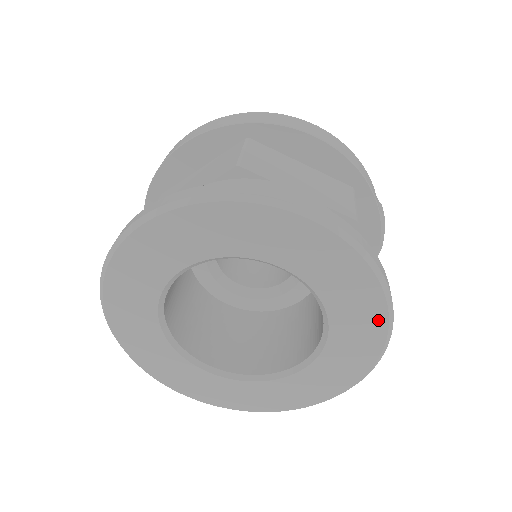
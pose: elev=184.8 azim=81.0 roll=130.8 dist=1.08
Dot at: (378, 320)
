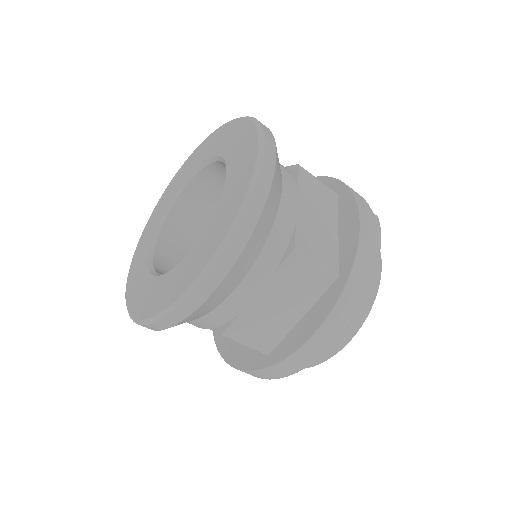
Dot at: (252, 152)
